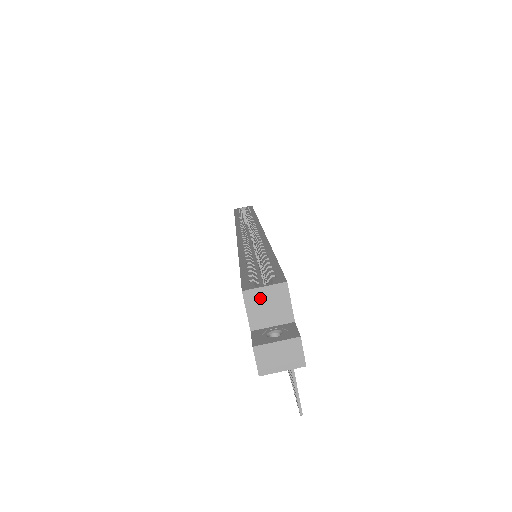
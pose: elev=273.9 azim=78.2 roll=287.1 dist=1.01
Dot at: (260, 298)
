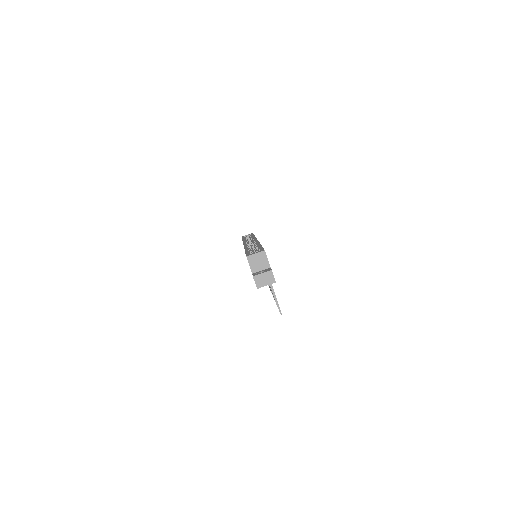
Dot at: (254, 259)
